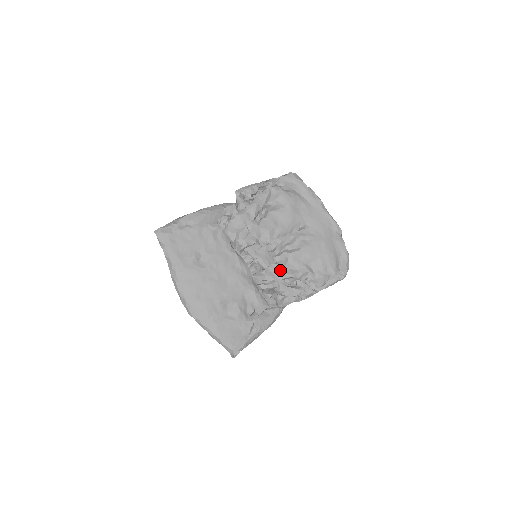
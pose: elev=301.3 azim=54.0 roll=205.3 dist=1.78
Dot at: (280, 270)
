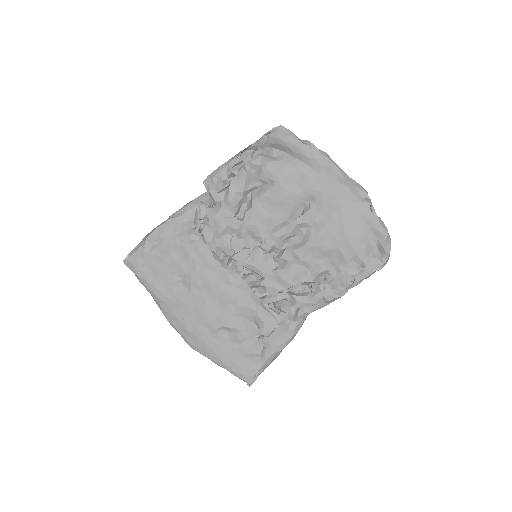
Dot at: (284, 276)
